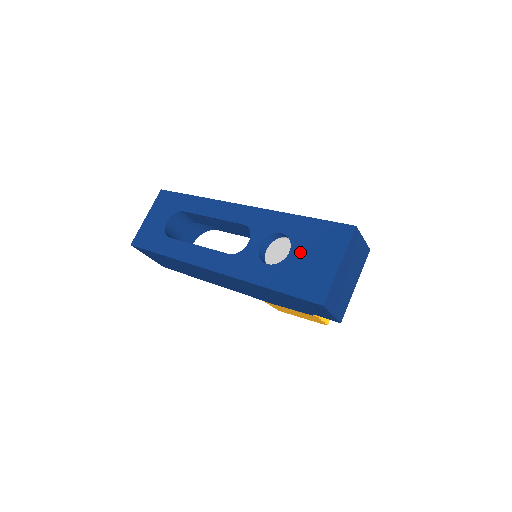
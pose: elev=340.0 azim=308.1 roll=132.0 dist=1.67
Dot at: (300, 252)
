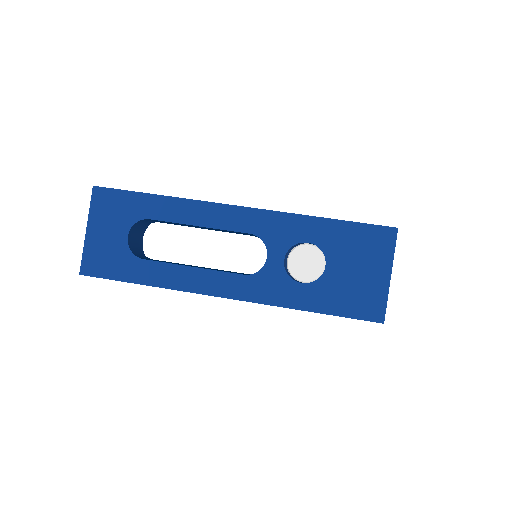
Dot at: (339, 265)
